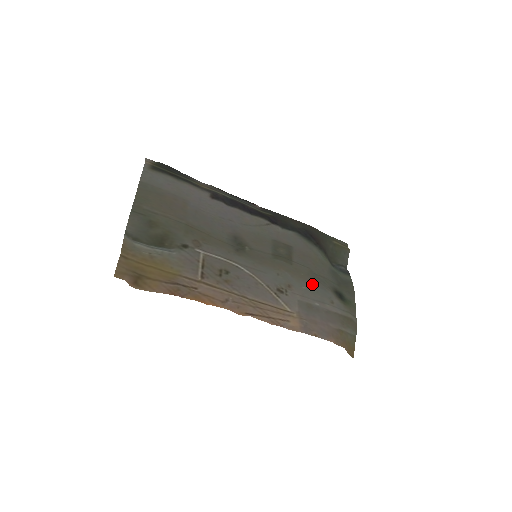
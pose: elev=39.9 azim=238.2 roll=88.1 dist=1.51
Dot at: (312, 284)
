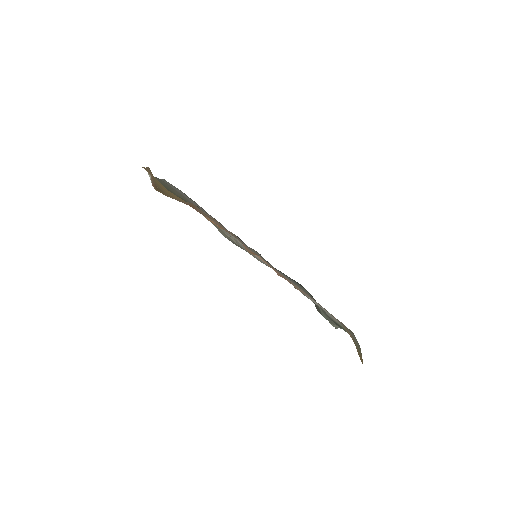
Dot at: occluded
